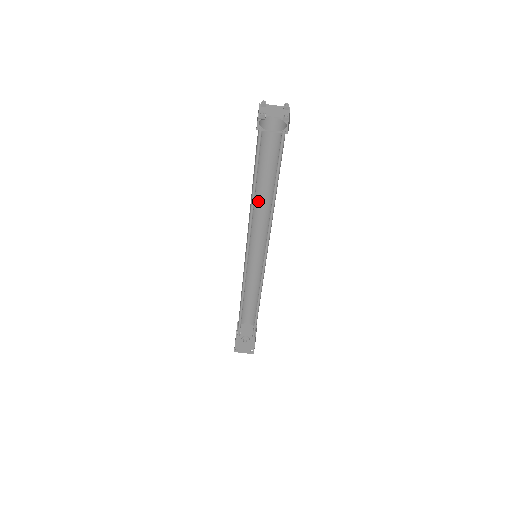
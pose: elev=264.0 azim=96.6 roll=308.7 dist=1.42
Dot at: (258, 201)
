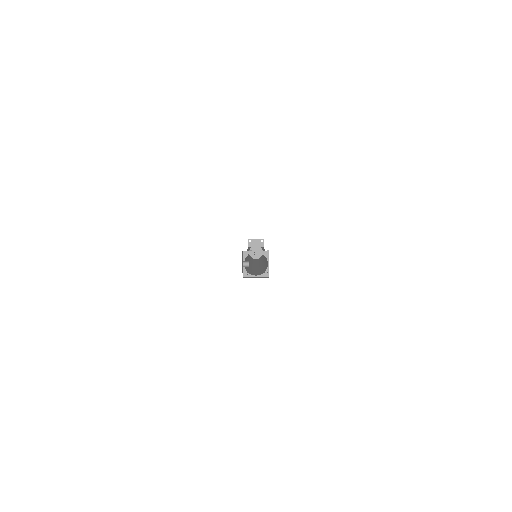
Dot at: occluded
